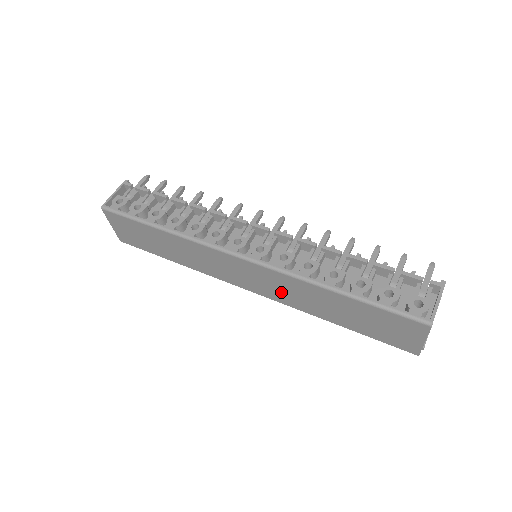
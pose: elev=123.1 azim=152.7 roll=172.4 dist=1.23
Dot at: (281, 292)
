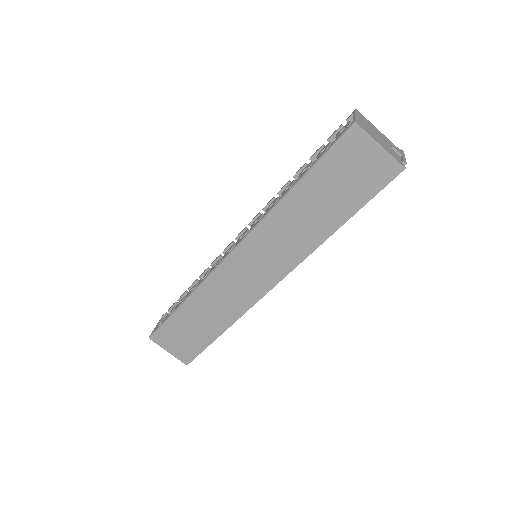
Dot at: (282, 251)
